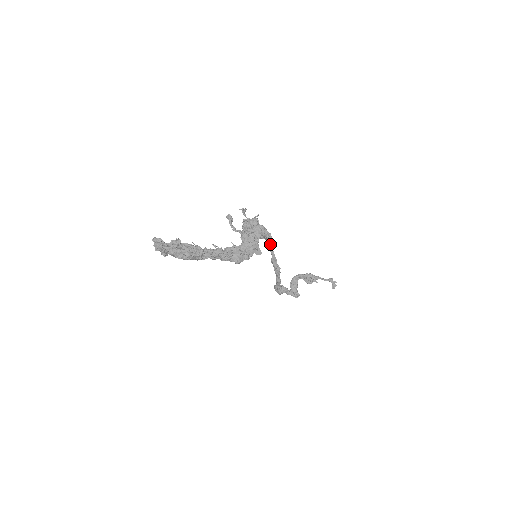
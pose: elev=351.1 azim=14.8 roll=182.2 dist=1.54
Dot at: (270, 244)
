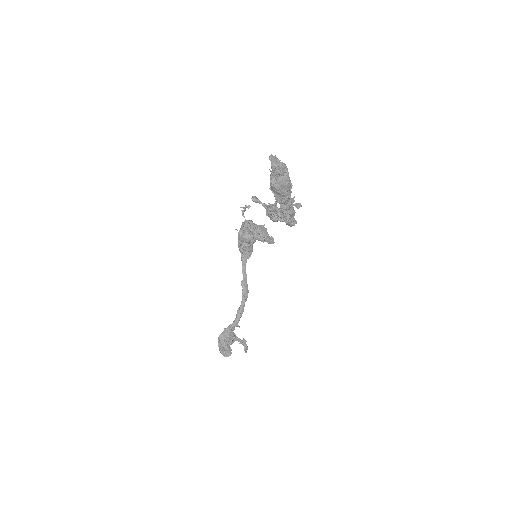
Dot at: (244, 261)
